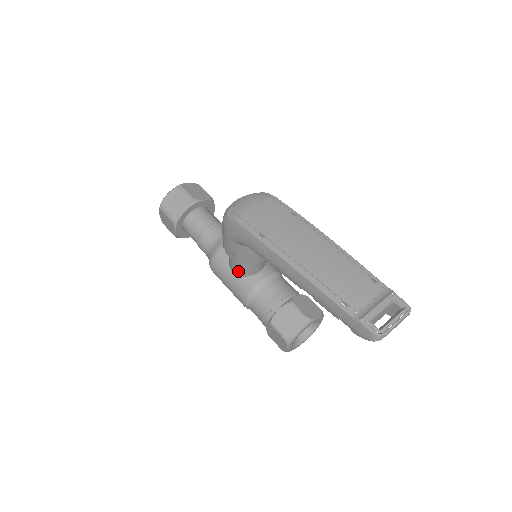
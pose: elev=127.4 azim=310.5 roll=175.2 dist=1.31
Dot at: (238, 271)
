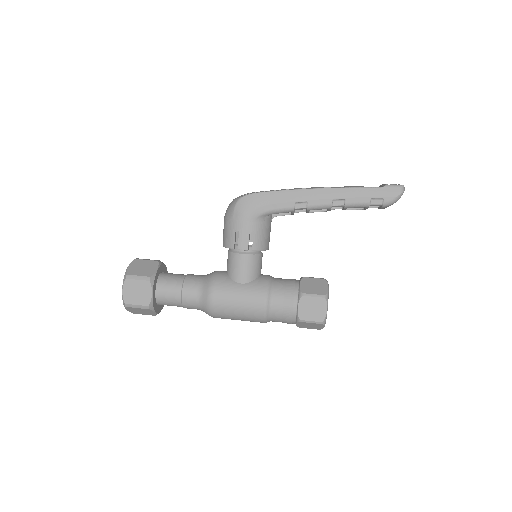
Dot at: (248, 274)
